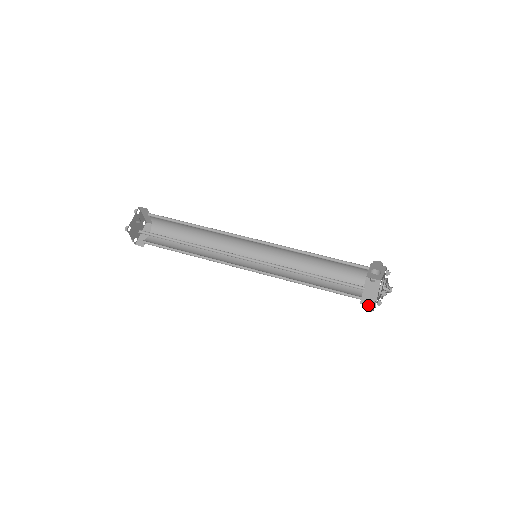
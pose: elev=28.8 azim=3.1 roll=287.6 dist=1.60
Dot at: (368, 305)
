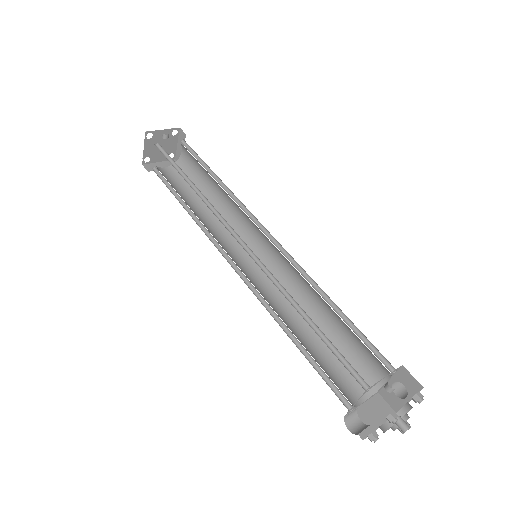
Dot at: (355, 423)
